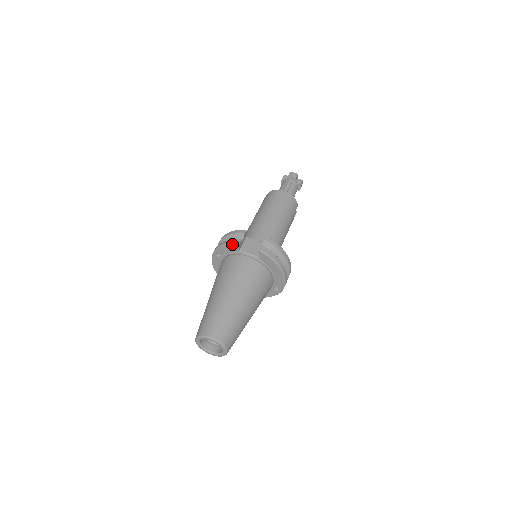
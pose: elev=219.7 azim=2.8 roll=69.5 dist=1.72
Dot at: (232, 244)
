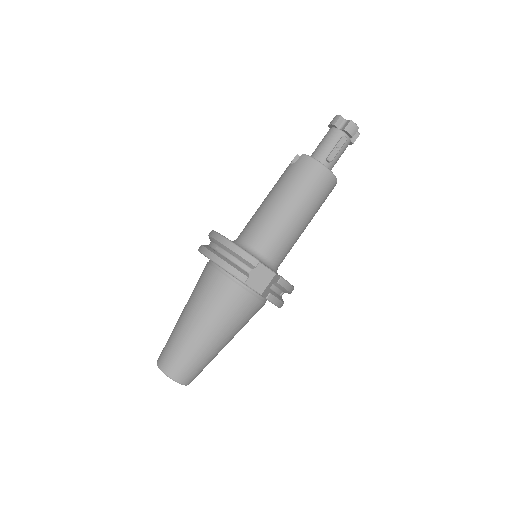
Dot at: (235, 277)
